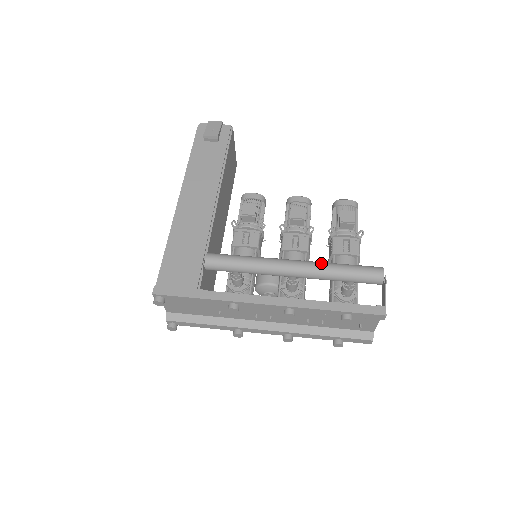
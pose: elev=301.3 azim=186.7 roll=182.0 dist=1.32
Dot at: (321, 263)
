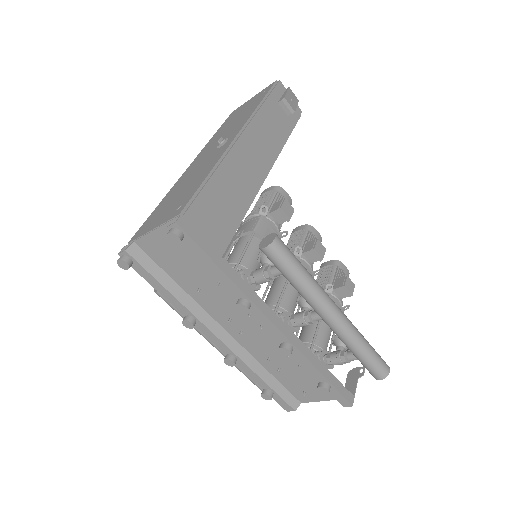
Dot at: occluded
